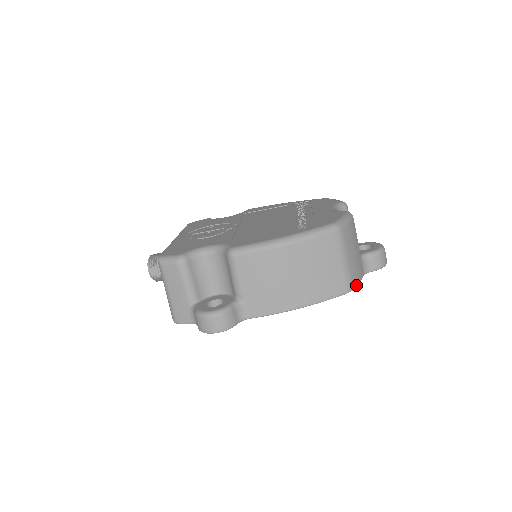
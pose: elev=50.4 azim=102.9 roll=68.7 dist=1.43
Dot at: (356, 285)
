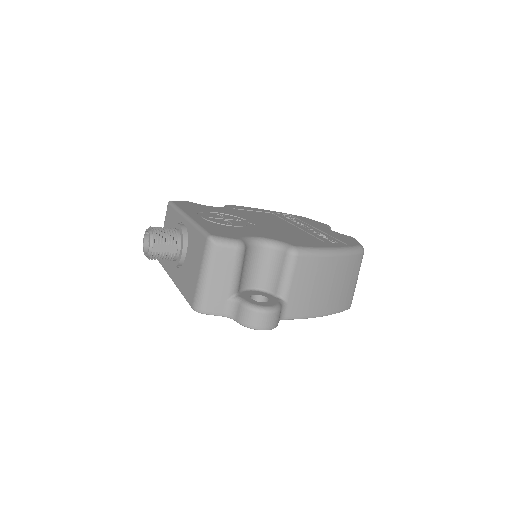
Dot at: occluded
